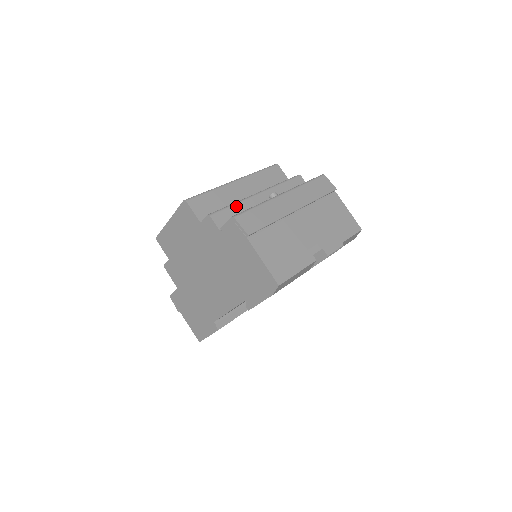
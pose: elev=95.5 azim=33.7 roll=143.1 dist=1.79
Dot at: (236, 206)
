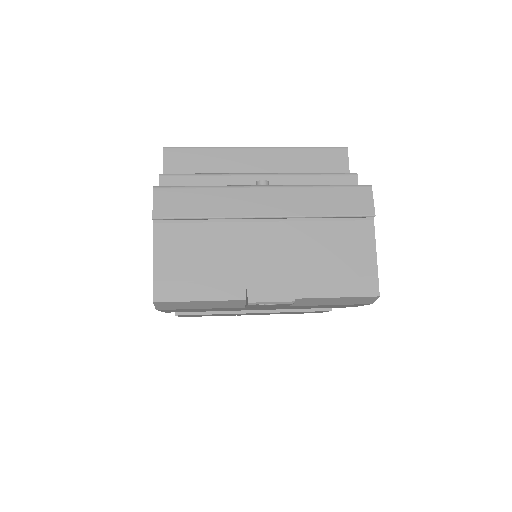
Dot at: (208, 178)
